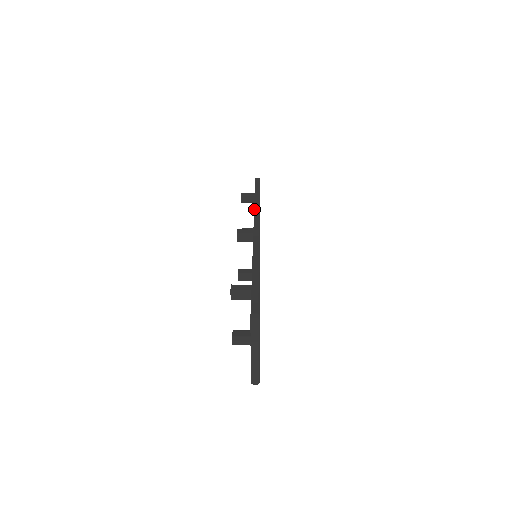
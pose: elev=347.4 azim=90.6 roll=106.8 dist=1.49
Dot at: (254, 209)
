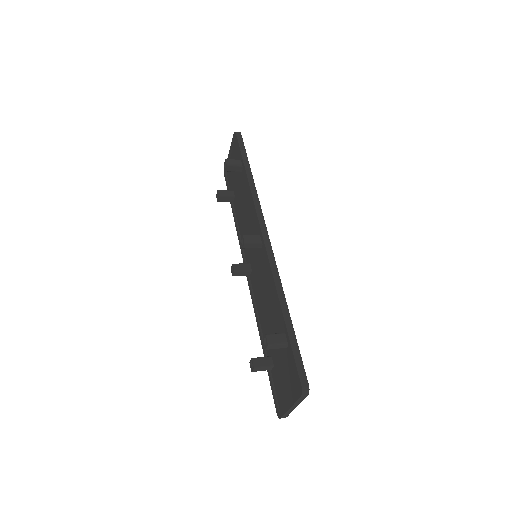
Dot at: (253, 200)
